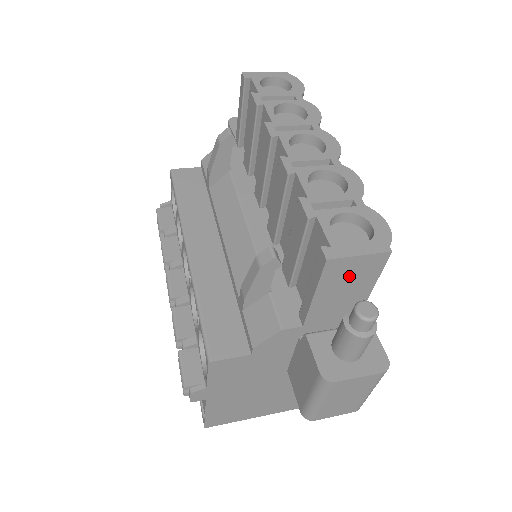
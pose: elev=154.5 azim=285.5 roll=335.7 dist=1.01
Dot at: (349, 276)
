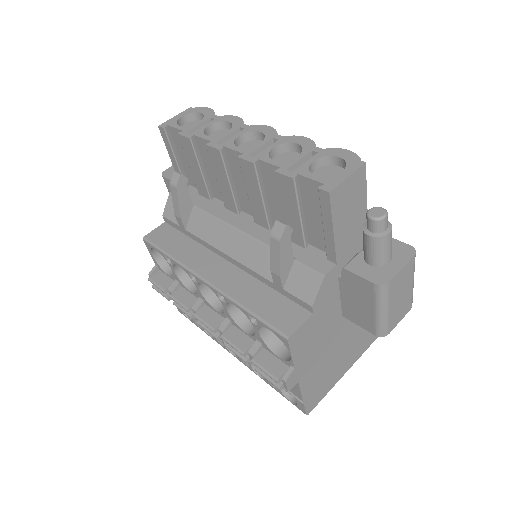
Dot at: (348, 199)
